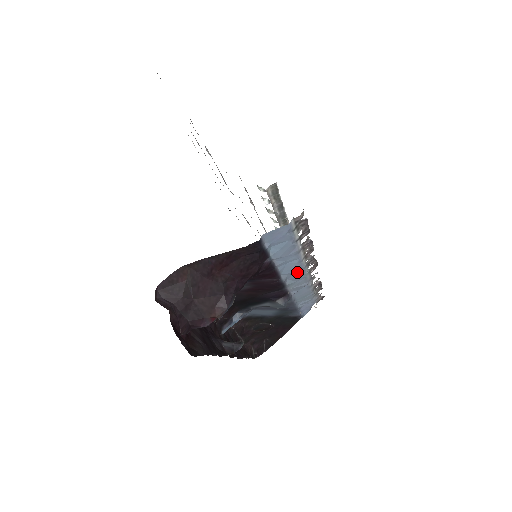
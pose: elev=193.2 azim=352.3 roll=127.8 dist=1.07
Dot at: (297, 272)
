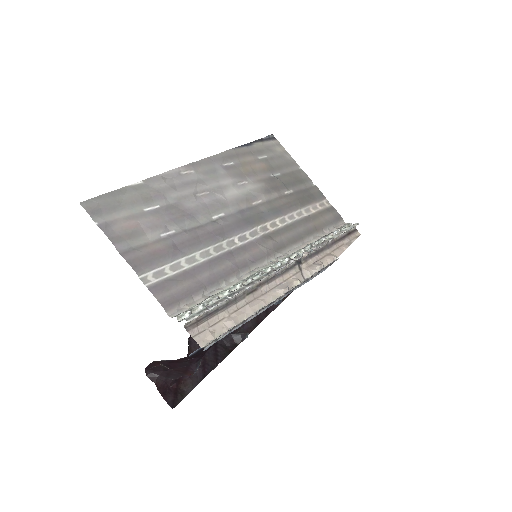
Dot at: occluded
